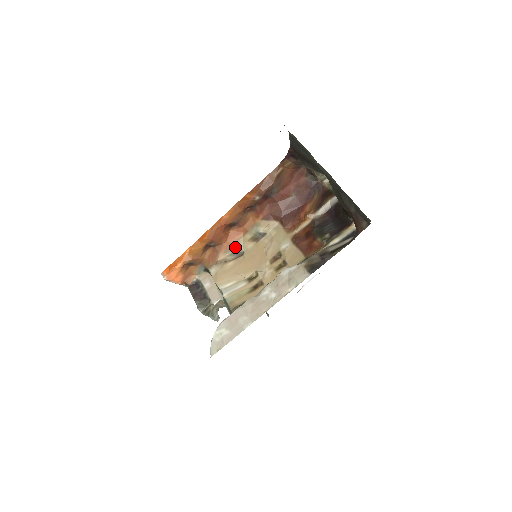
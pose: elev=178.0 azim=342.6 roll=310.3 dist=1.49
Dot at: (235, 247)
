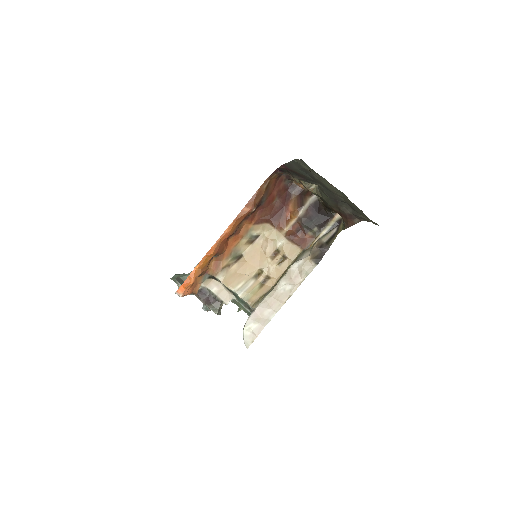
Dot at: (235, 252)
